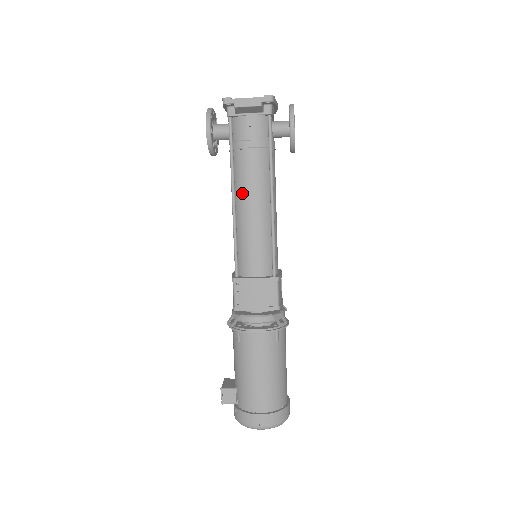
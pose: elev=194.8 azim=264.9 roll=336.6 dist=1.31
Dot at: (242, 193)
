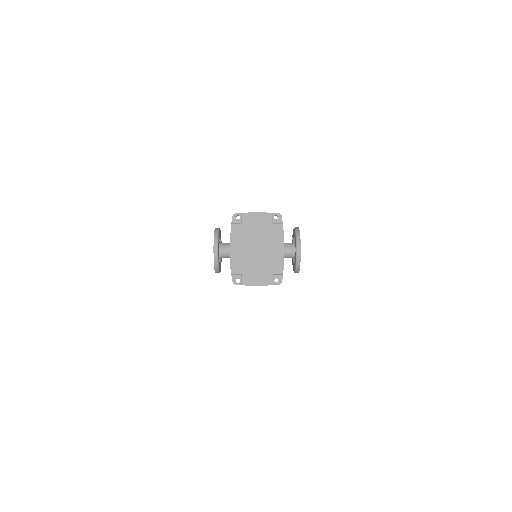
Dot at: occluded
